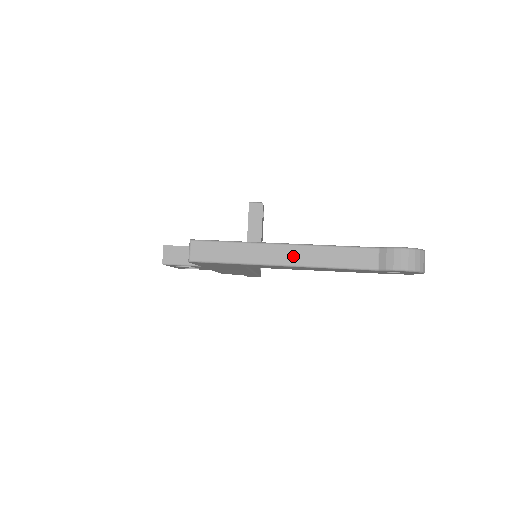
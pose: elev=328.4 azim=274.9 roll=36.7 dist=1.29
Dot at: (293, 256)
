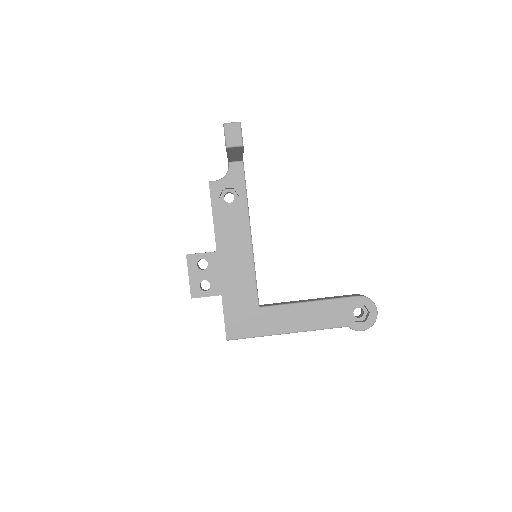
Dot at: occluded
